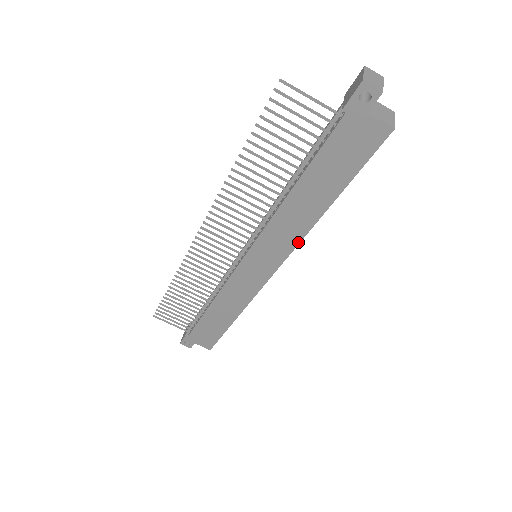
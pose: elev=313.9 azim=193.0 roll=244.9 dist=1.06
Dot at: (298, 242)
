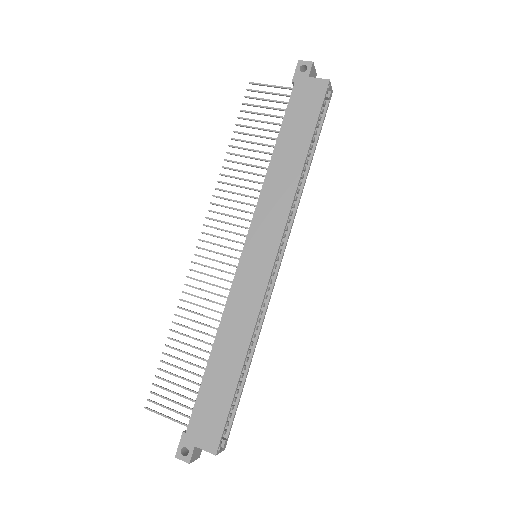
Dot at: (289, 208)
